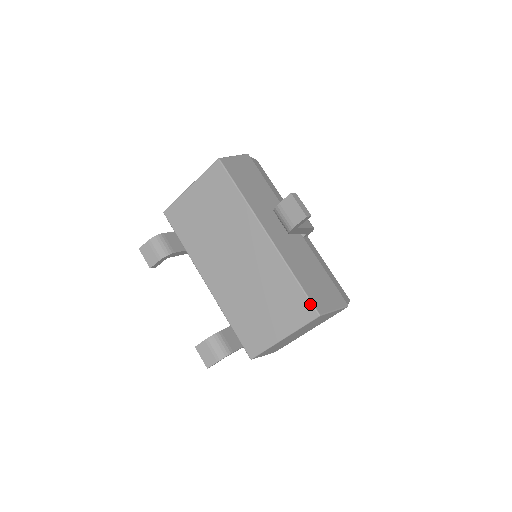
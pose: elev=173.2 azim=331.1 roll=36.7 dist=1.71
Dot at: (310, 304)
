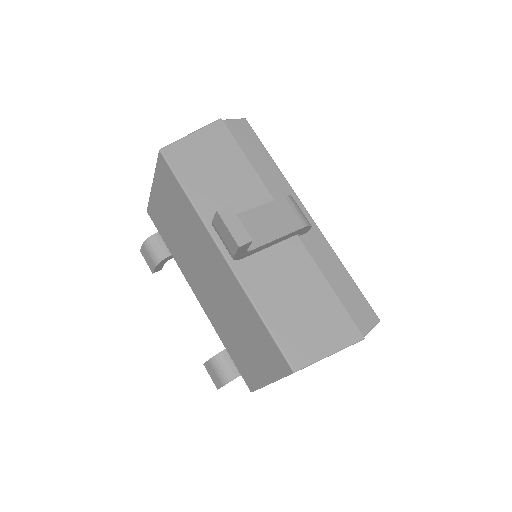
Dot at: (281, 355)
